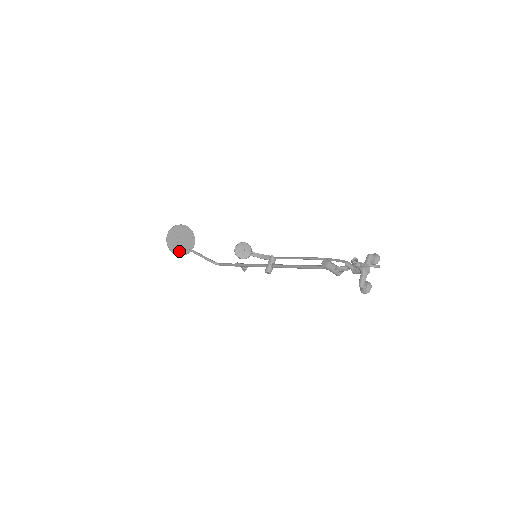
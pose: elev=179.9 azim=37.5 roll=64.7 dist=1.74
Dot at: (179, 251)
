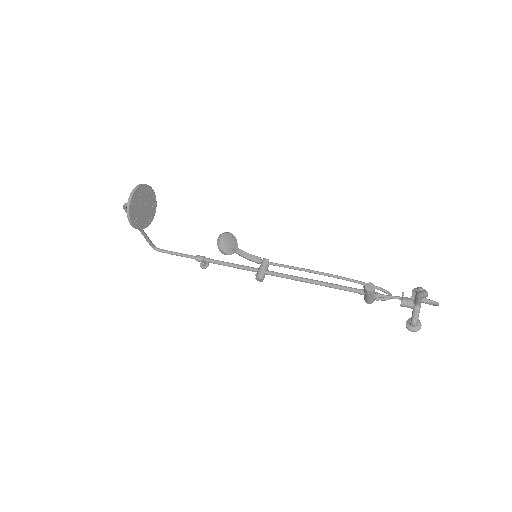
Dot at: (137, 222)
